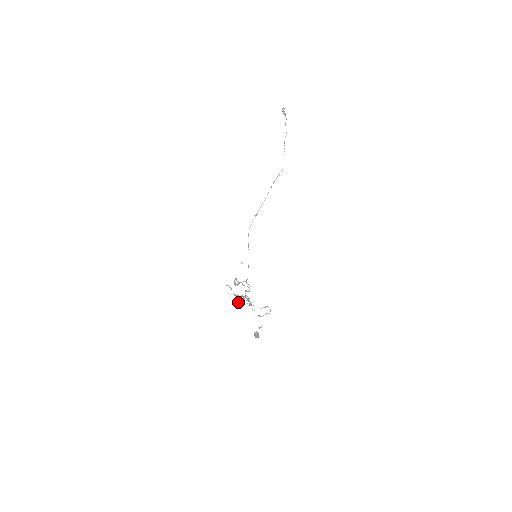
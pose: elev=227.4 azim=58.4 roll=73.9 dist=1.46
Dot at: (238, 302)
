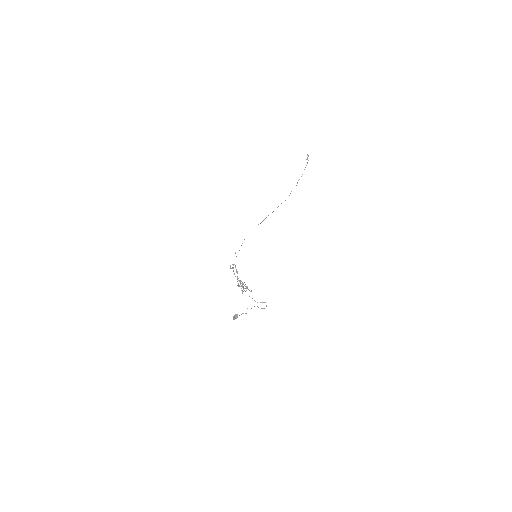
Dot at: (247, 288)
